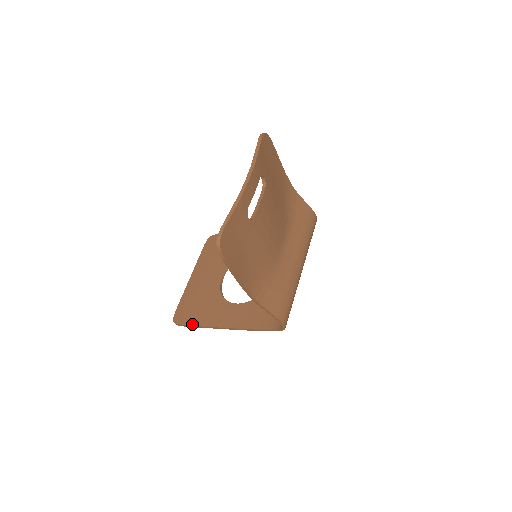
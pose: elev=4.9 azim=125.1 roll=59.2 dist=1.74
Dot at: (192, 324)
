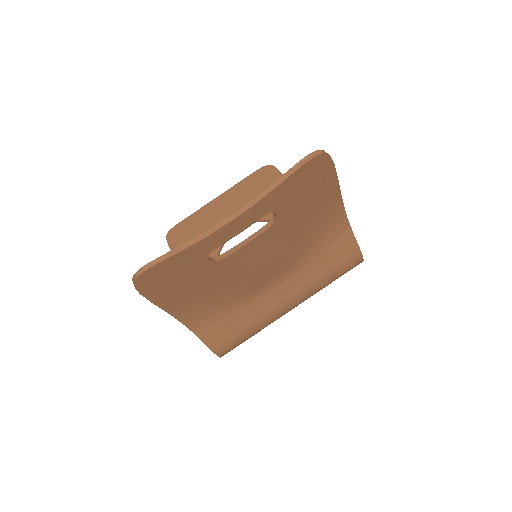
Dot at: occluded
